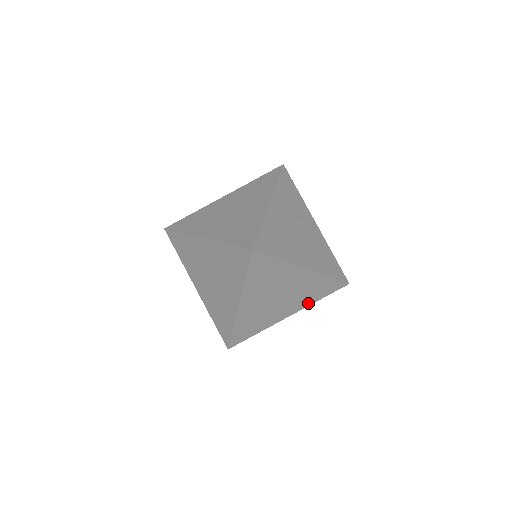
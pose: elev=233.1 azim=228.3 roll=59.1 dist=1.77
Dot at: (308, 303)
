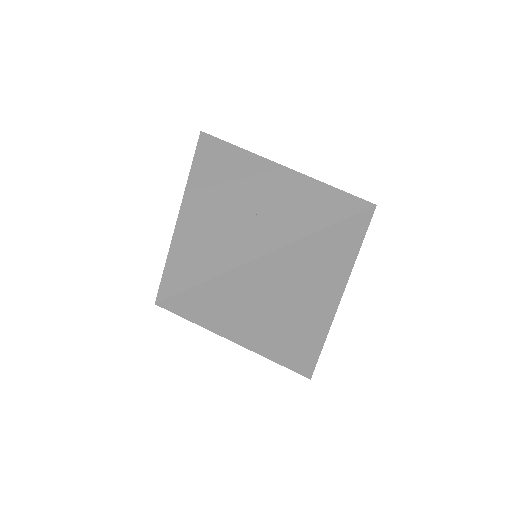
Dot at: occluded
